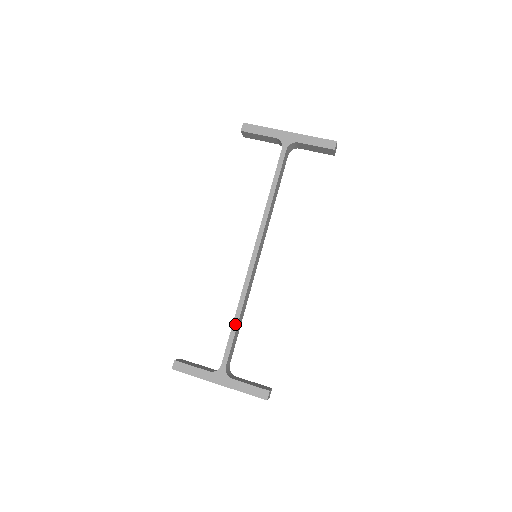
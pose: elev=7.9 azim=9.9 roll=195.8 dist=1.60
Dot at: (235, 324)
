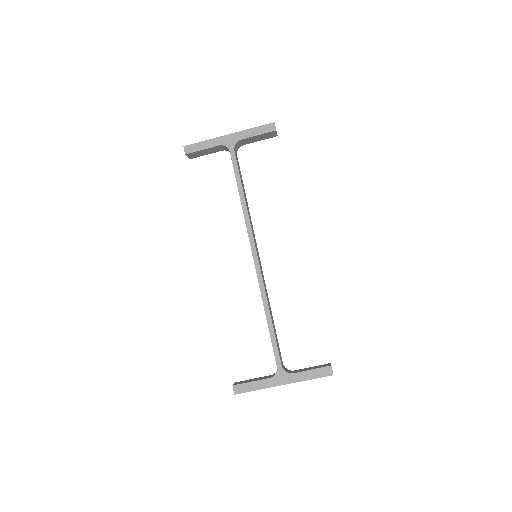
Dot at: (270, 324)
